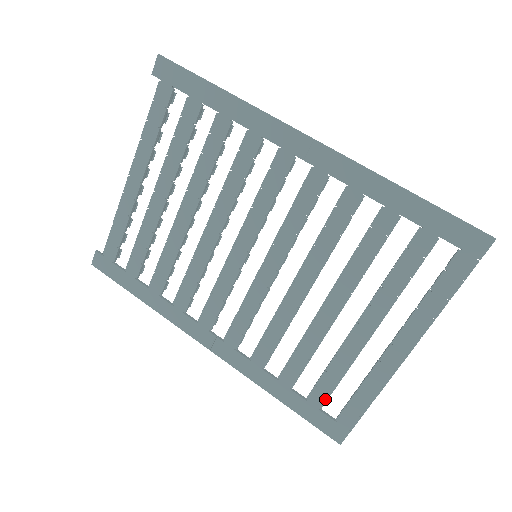
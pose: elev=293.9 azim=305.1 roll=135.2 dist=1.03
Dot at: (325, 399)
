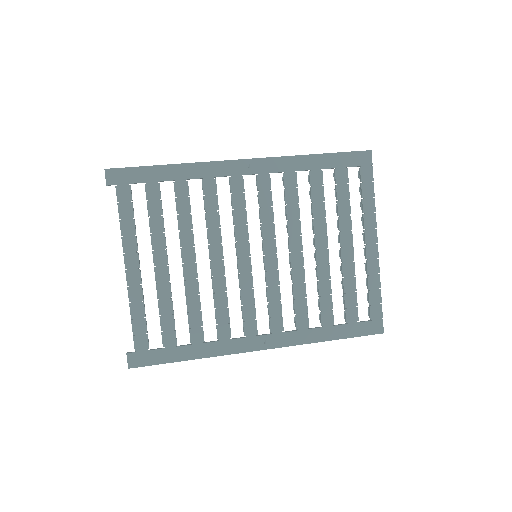
Dot at: (356, 312)
